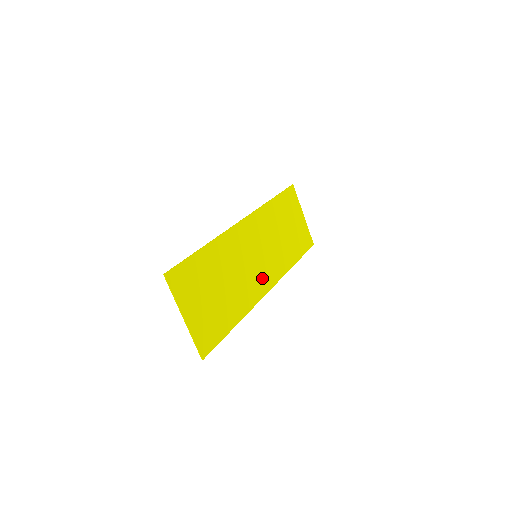
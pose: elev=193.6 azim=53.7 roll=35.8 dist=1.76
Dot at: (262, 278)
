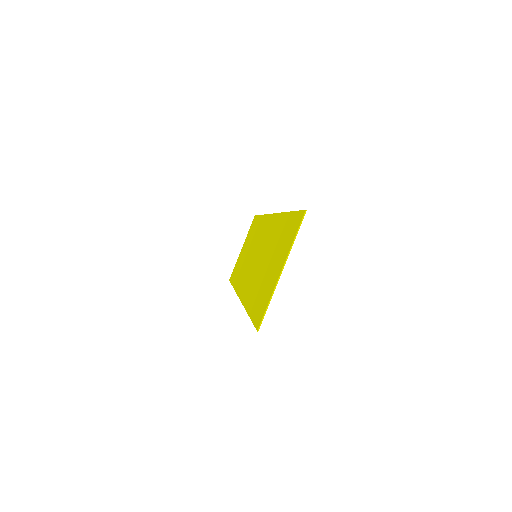
Dot at: occluded
